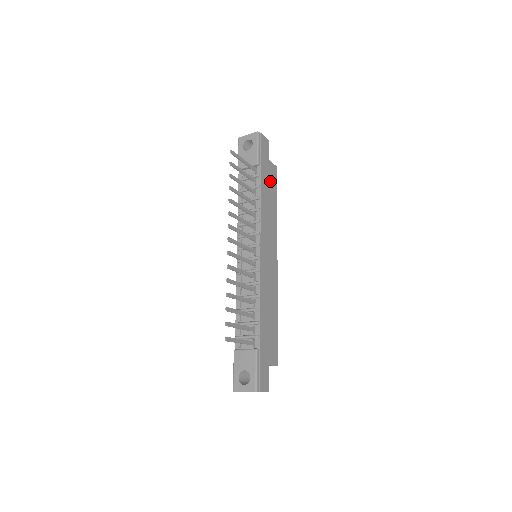
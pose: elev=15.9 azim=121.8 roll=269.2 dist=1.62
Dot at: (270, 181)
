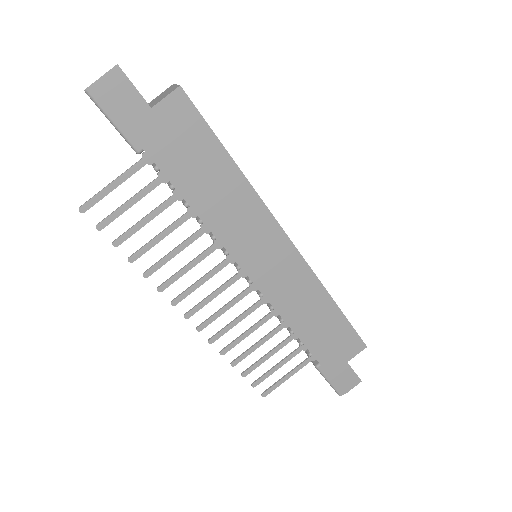
Dot at: (187, 143)
